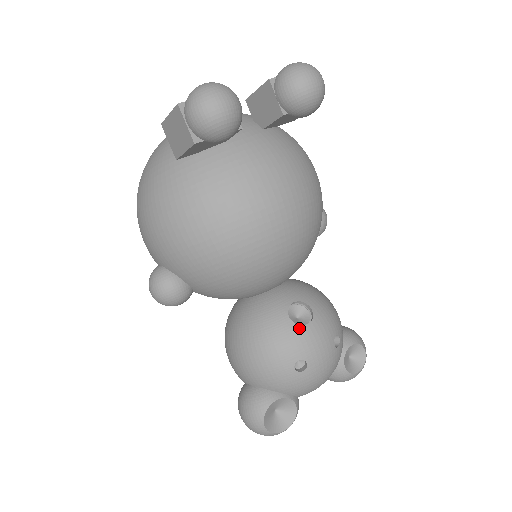
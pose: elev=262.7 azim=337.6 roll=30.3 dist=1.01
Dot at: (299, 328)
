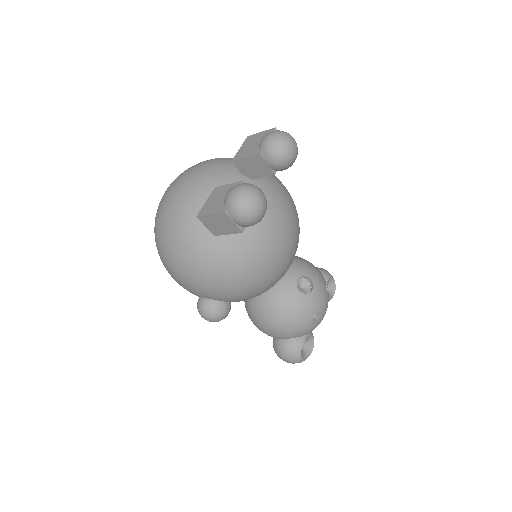
Dot at: (309, 296)
